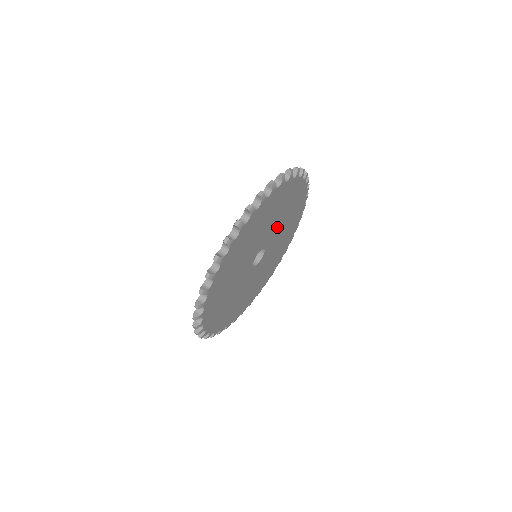
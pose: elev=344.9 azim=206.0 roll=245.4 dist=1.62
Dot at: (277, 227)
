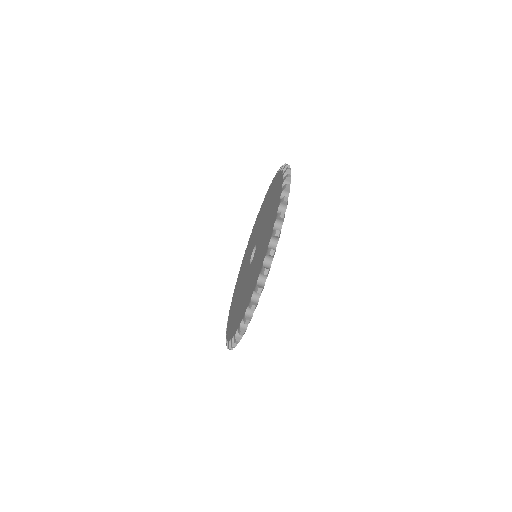
Dot at: occluded
